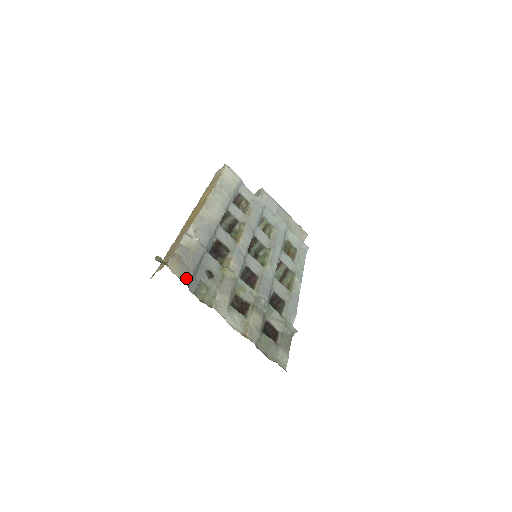
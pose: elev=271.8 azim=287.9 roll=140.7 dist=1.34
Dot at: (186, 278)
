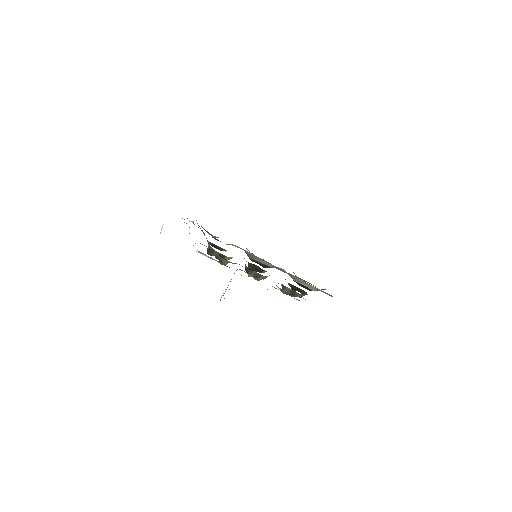
Dot at: occluded
